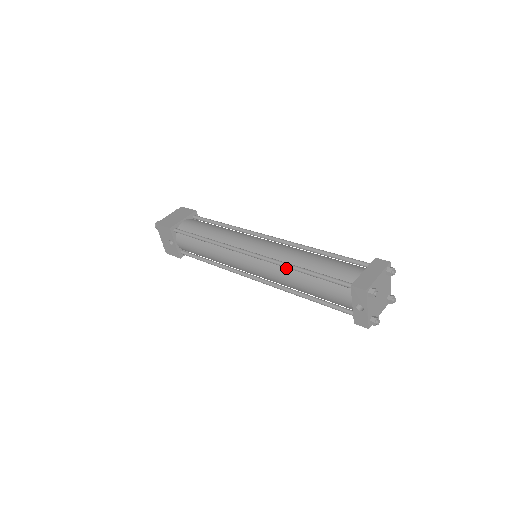
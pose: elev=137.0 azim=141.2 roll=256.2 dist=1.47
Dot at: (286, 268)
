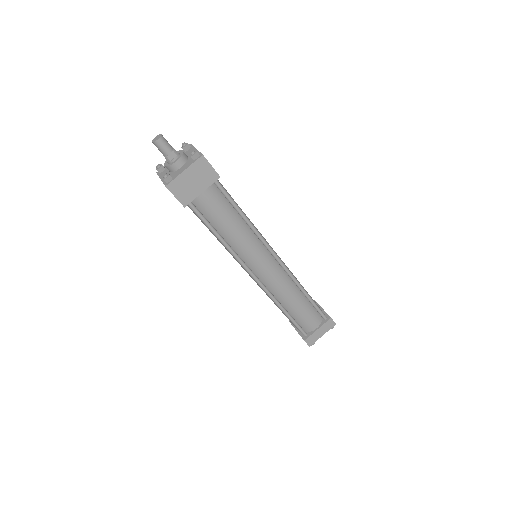
Dot at: occluded
